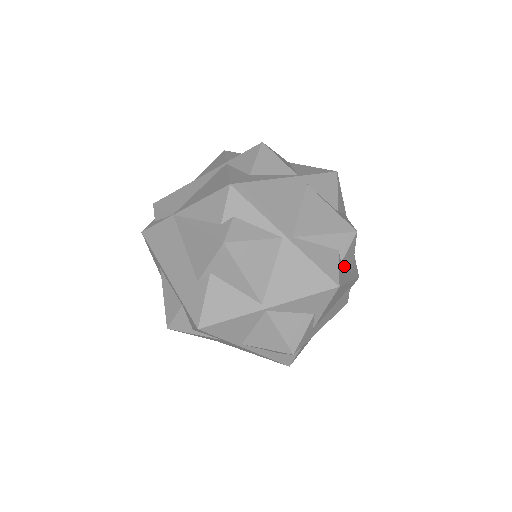
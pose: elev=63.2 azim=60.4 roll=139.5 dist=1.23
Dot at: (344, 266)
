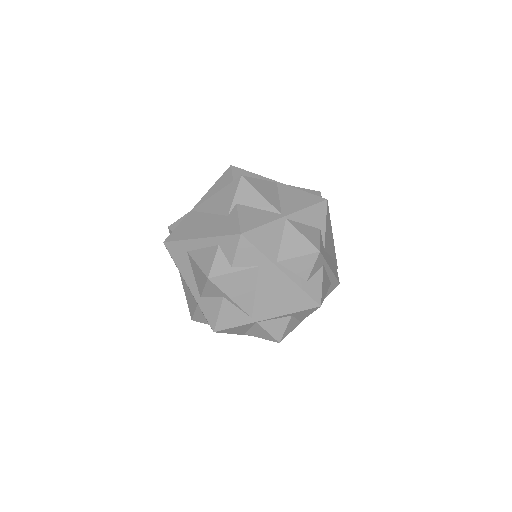
Dot at: occluded
